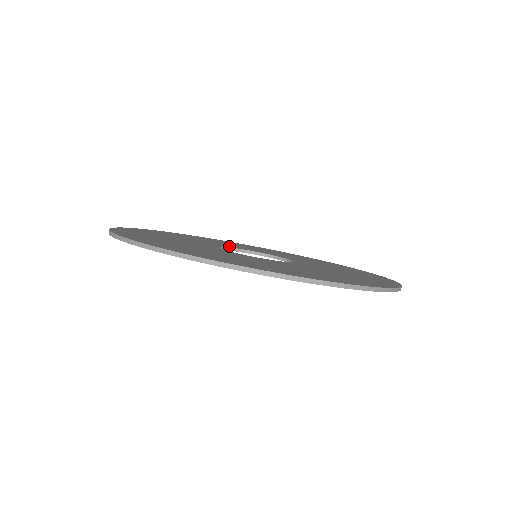
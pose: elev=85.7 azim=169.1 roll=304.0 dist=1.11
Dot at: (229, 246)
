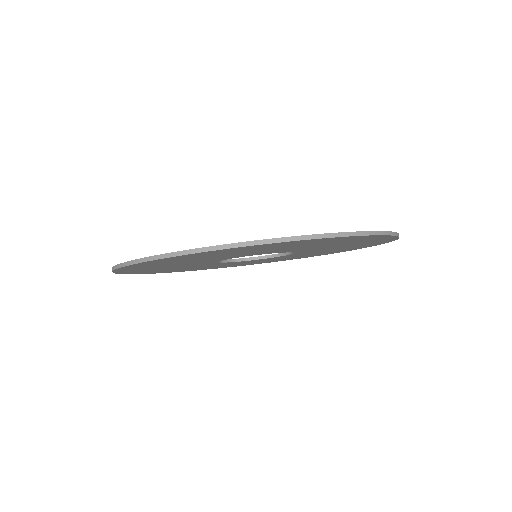
Dot at: occluded
